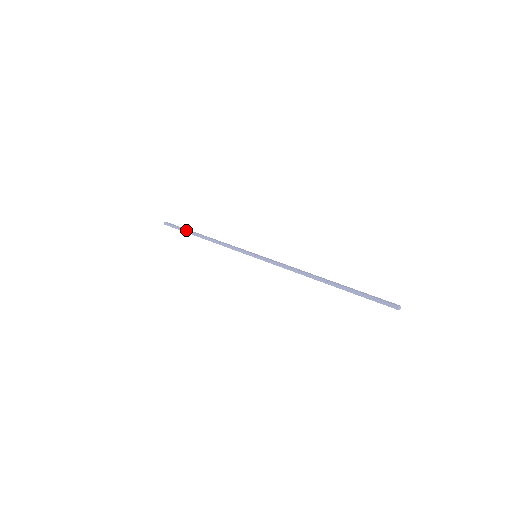
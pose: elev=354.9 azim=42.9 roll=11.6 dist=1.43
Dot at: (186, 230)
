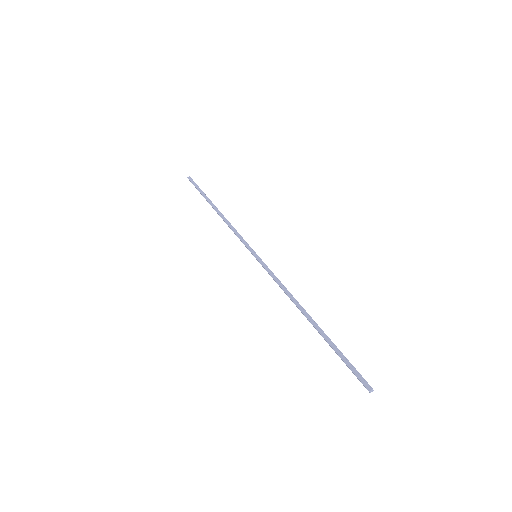
Dot at: (205, 194)
